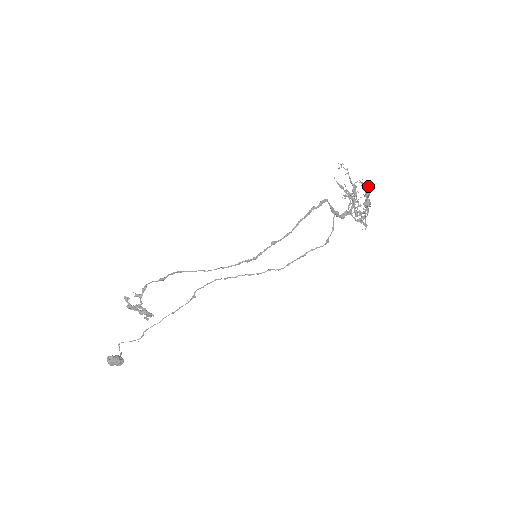
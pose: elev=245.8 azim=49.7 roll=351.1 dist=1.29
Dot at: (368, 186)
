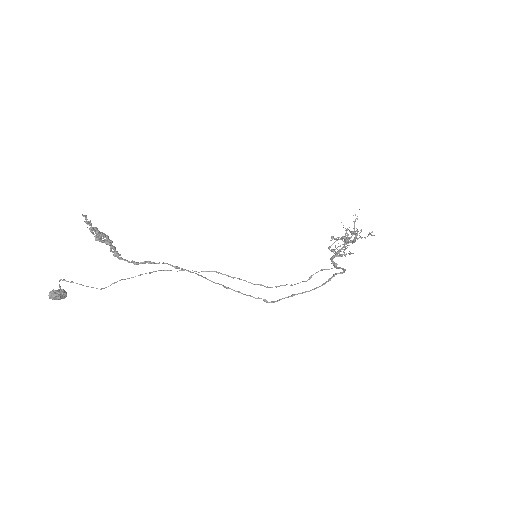
Dot at: occluded
